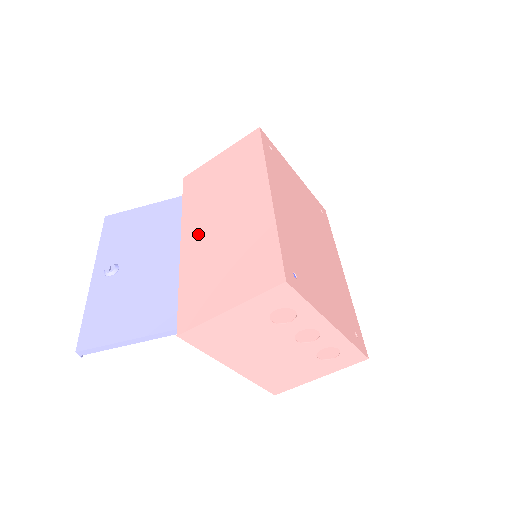
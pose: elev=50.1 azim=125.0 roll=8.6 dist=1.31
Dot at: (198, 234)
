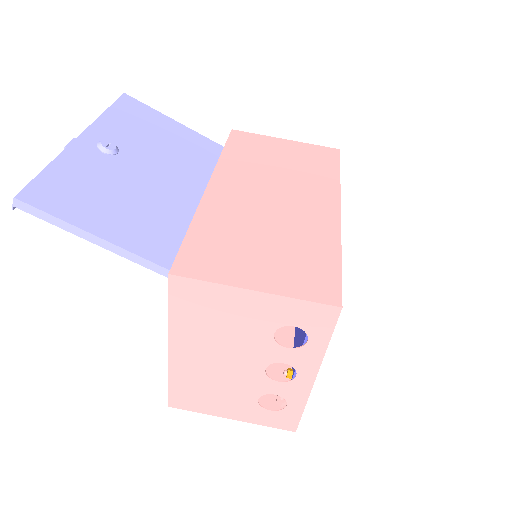
Dot at: (236, 191)
